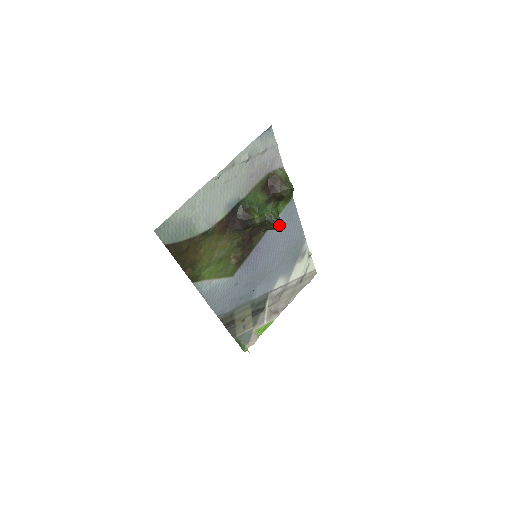
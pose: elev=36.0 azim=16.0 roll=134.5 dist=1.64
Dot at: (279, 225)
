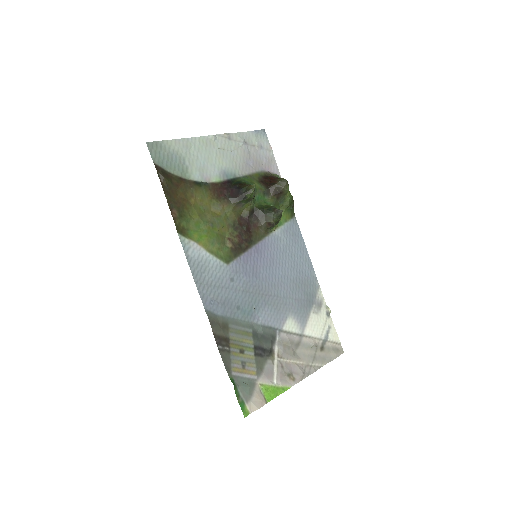
Dot at: (277, 211)
